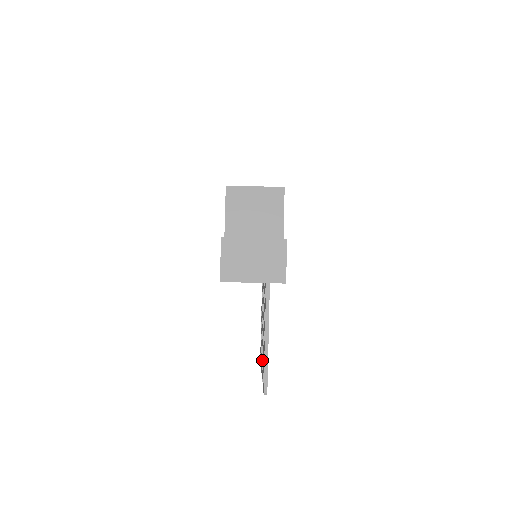
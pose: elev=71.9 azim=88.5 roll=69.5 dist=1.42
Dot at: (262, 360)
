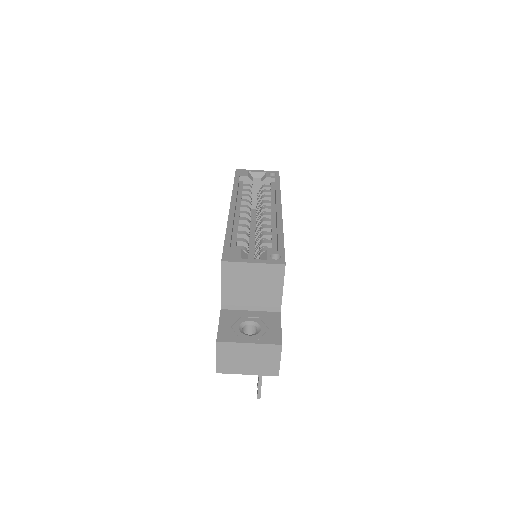
Dot at: occluded
